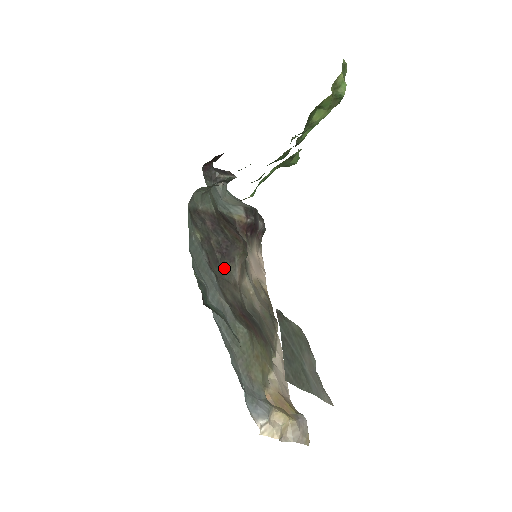
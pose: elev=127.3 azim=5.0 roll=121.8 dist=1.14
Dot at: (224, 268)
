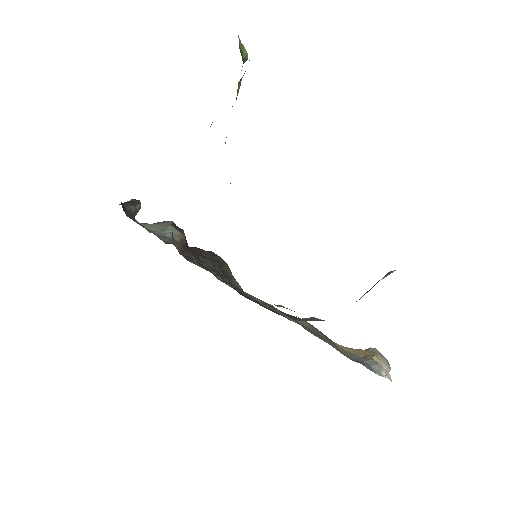
Dot at: (236, 289)
